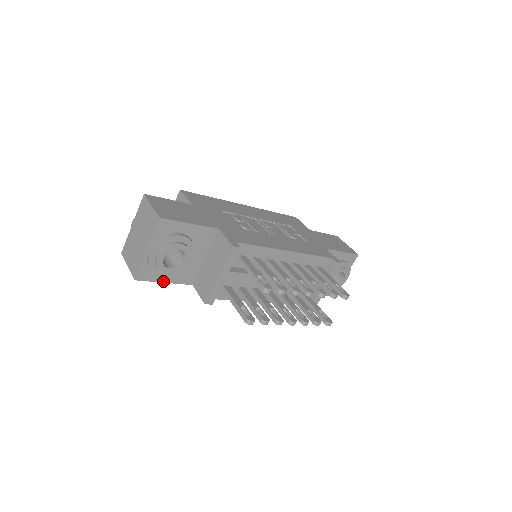
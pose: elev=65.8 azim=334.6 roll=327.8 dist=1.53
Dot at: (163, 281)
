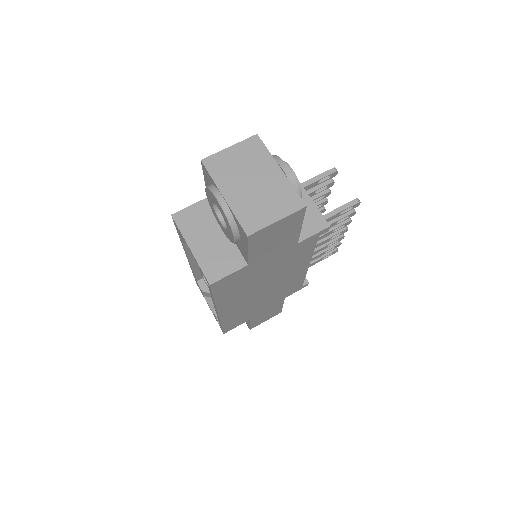
Dot at: (301, 224)
